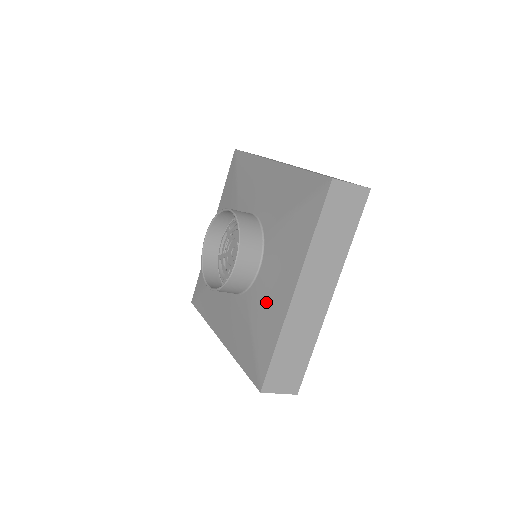
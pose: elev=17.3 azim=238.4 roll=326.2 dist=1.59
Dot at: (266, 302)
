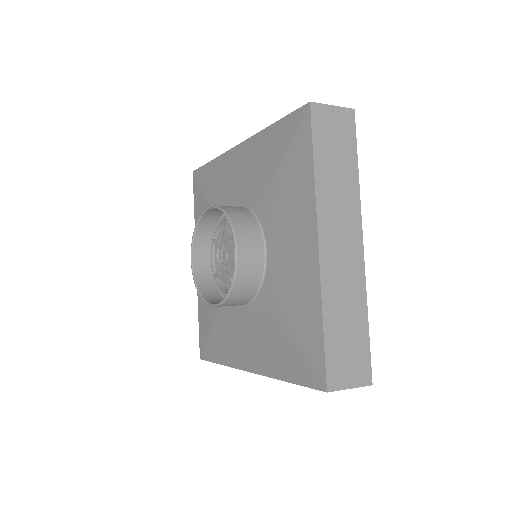
Dot at: (289, 282)
